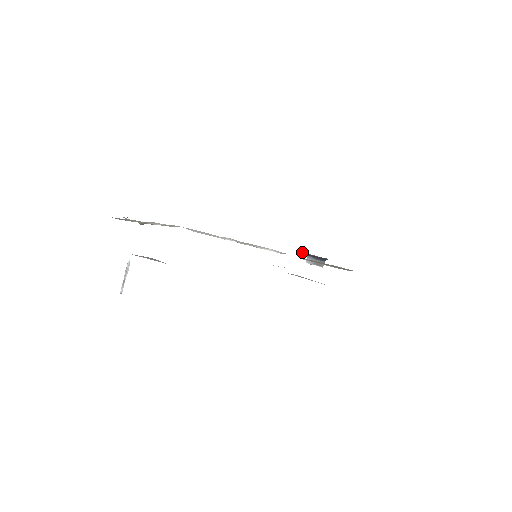
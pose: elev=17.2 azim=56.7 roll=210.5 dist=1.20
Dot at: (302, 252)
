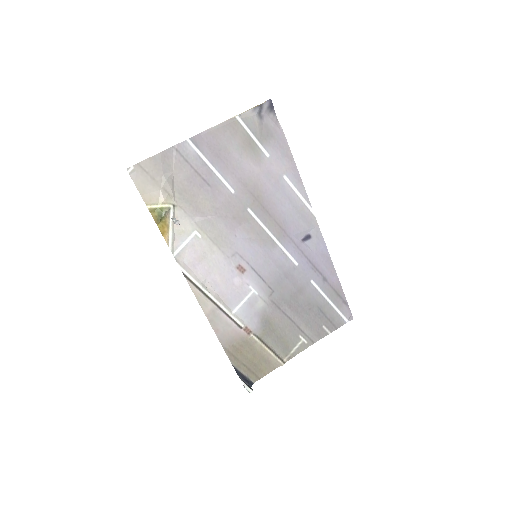
Dot at: (235, 368)
